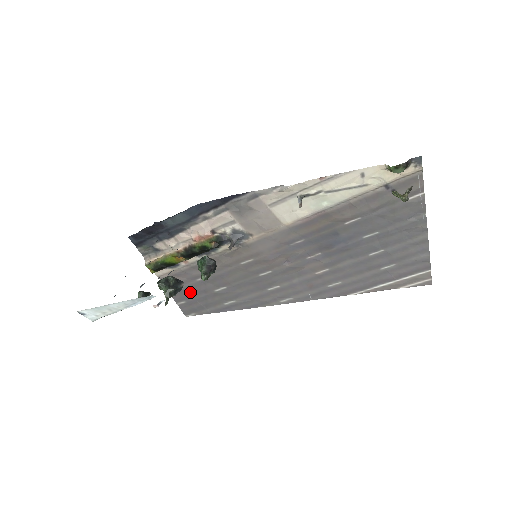
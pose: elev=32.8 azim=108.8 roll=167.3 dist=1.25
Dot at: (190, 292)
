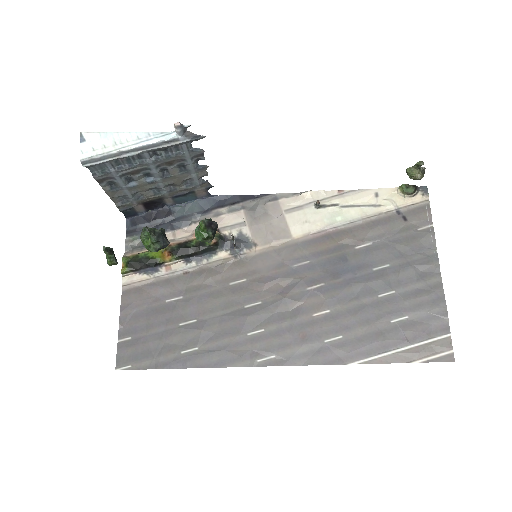
Dot at: (147, 321)
